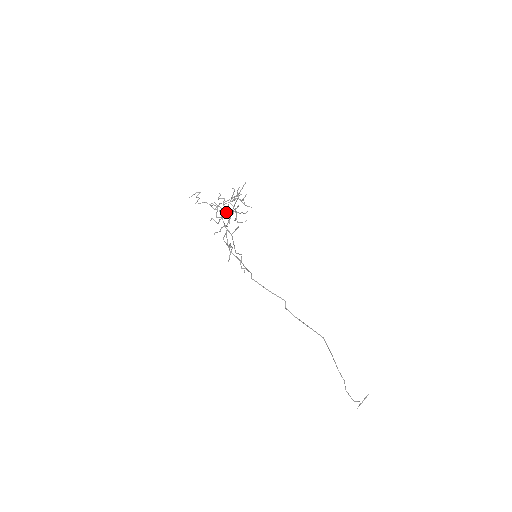
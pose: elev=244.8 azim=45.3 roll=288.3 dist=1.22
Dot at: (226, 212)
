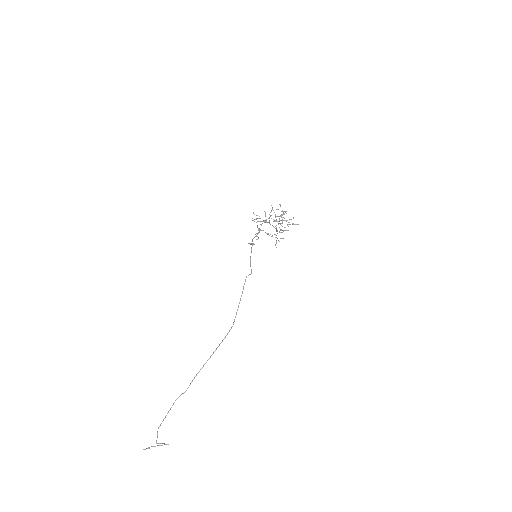
Dot at: occluded
